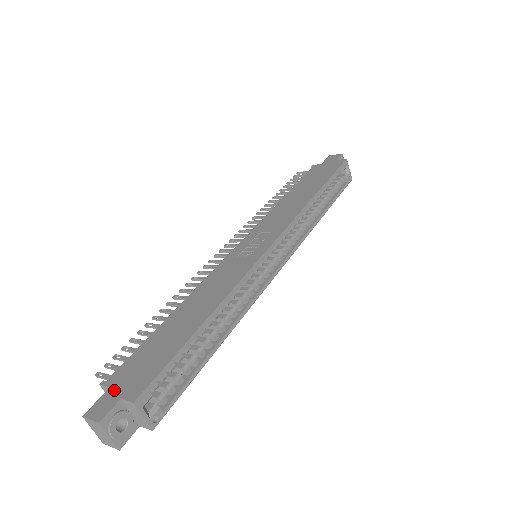
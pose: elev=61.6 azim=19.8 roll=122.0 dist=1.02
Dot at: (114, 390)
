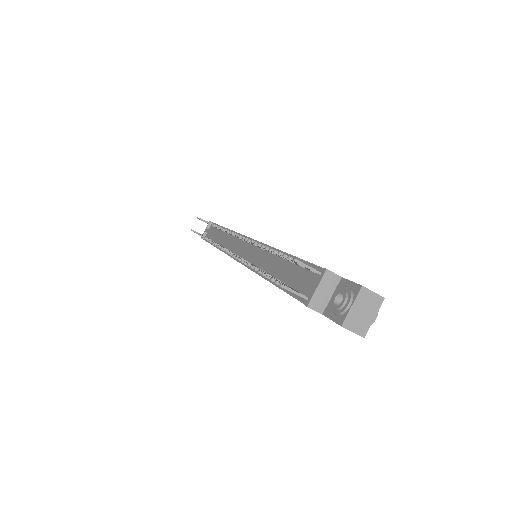
Dot at: occluded
